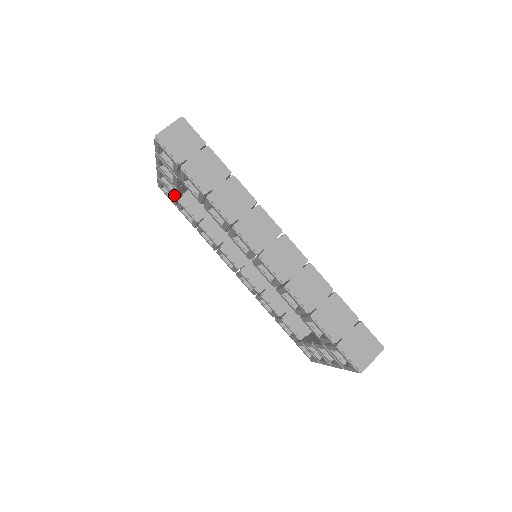
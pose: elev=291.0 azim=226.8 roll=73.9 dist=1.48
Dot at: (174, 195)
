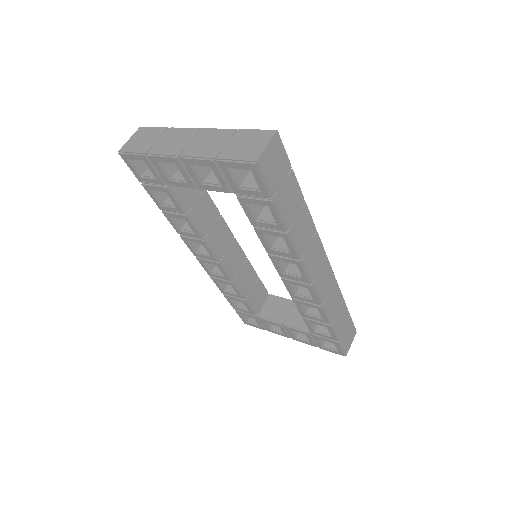
Dot at: (168, 183)
